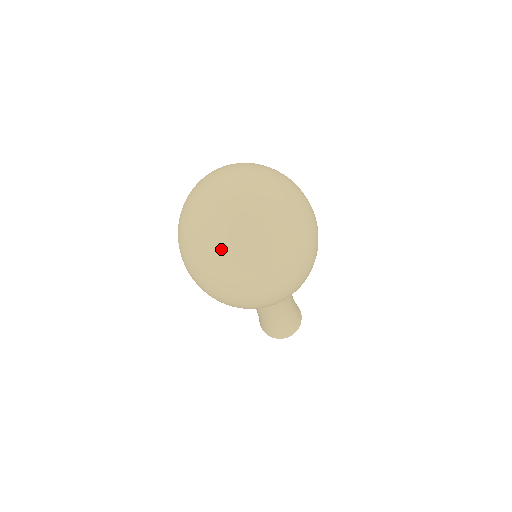
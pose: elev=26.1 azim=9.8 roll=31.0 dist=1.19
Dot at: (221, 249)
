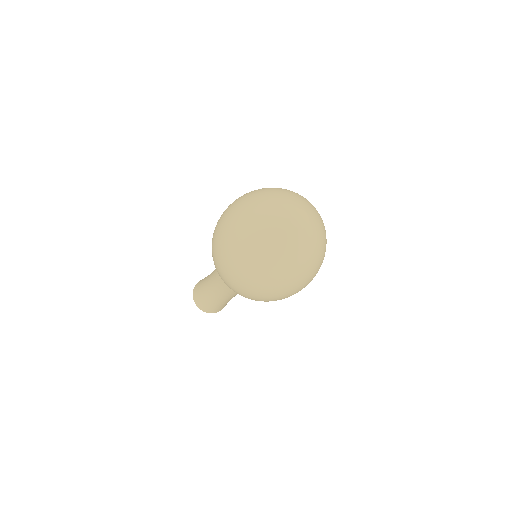
Dot at: (267, 251)
